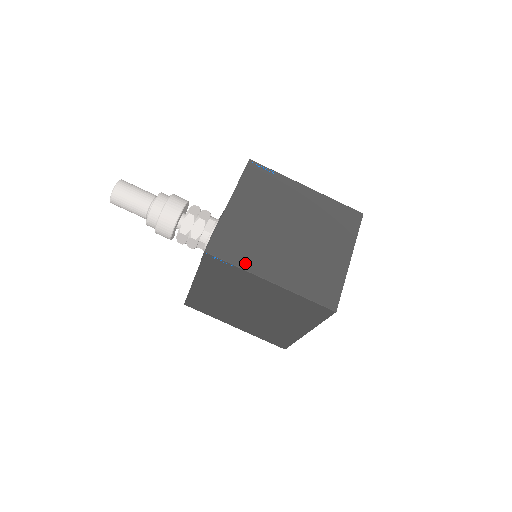
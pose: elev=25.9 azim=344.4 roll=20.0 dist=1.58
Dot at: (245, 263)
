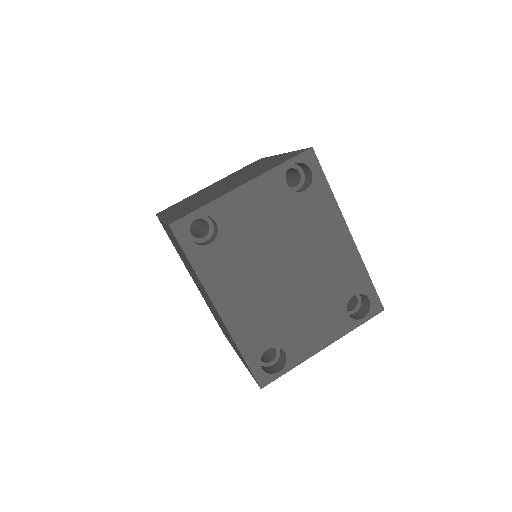
Dot at: (165, 213)
